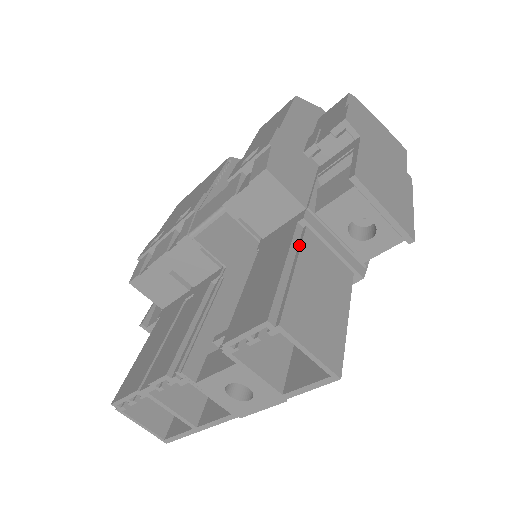
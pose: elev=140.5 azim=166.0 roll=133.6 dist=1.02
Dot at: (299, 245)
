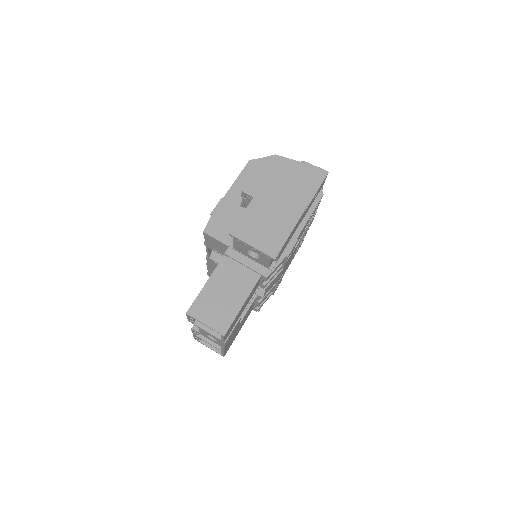
Dot at: (219, 270)
